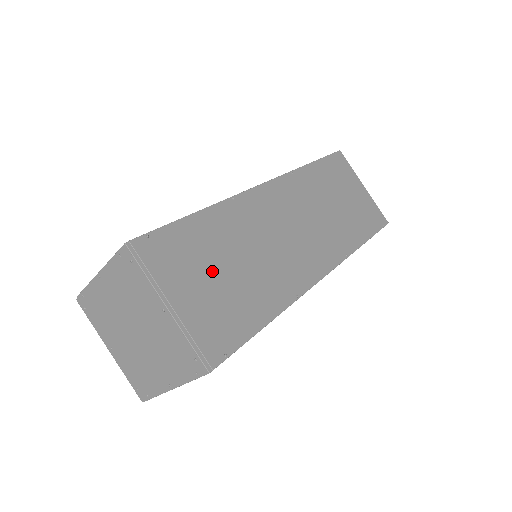
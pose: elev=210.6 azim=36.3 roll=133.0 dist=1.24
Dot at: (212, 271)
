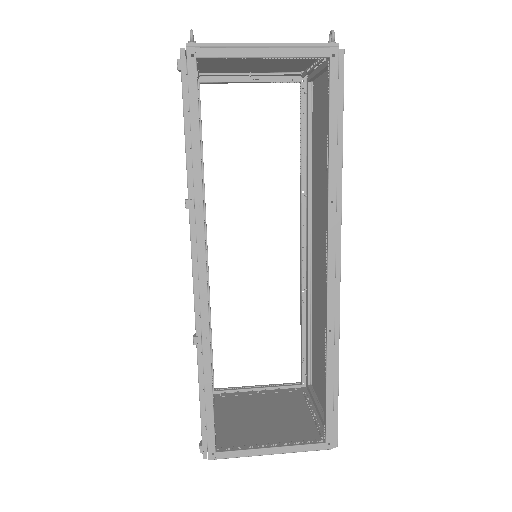
Dot at: occluded
